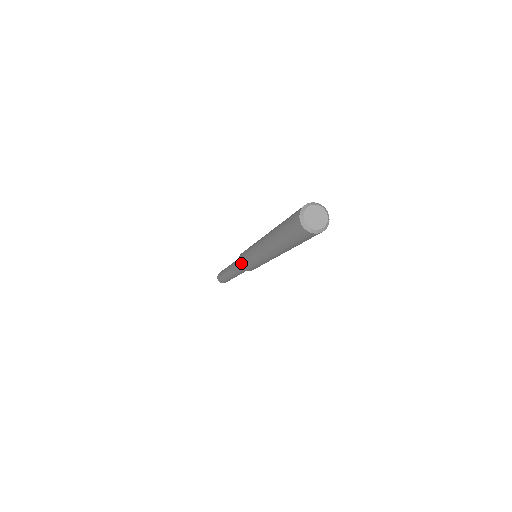
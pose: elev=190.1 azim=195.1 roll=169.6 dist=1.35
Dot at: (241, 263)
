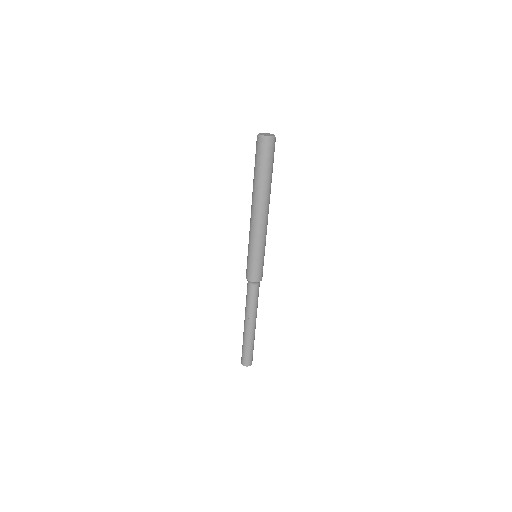
Dot at: (248, 273)
